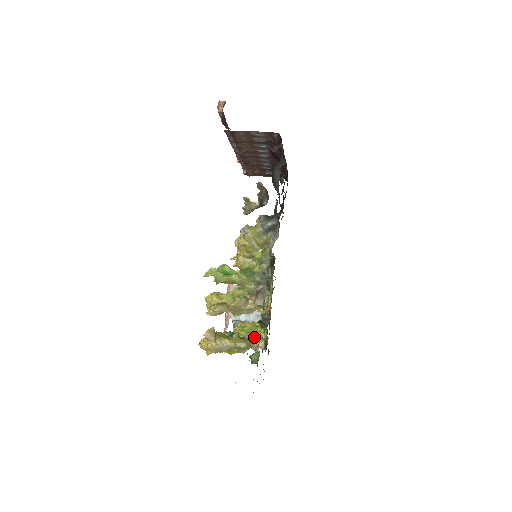
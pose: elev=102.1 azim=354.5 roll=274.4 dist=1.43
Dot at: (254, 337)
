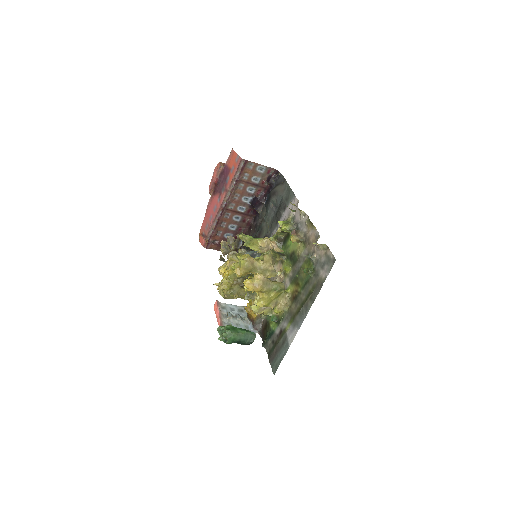
Dot at: (305, 255)
